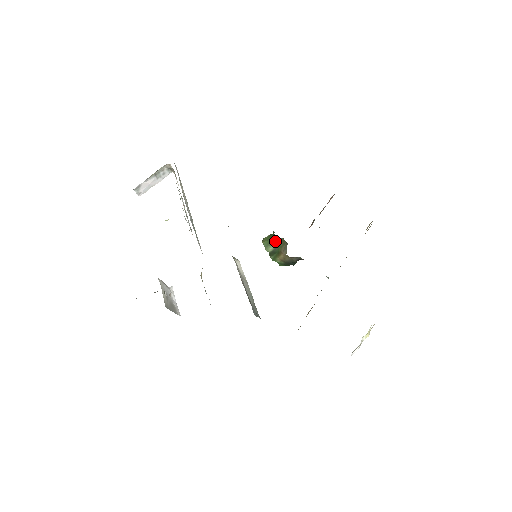
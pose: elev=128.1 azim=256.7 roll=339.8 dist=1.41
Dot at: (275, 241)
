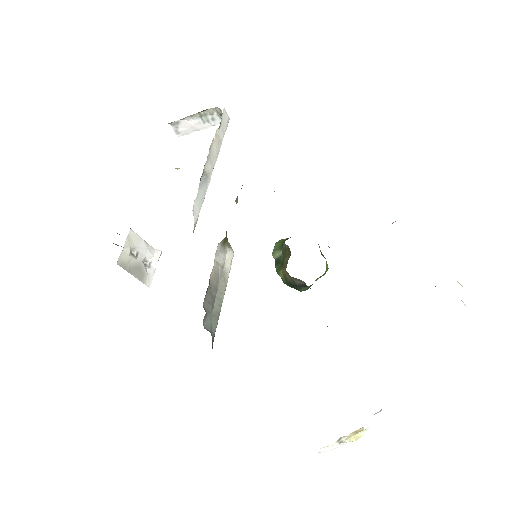
Dot at: (283, 246)
